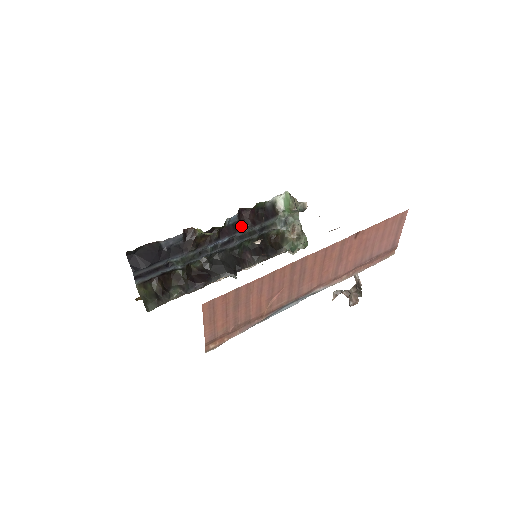
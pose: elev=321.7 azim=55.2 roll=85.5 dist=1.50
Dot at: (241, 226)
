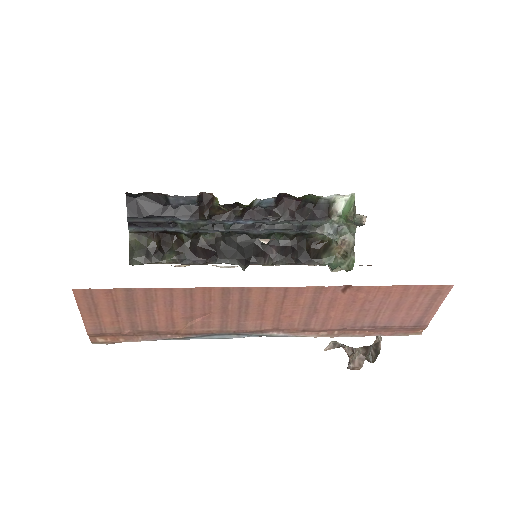
Dot at: (275, 214)
